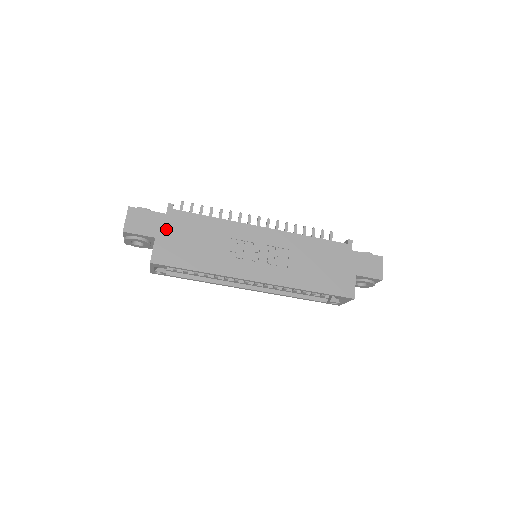
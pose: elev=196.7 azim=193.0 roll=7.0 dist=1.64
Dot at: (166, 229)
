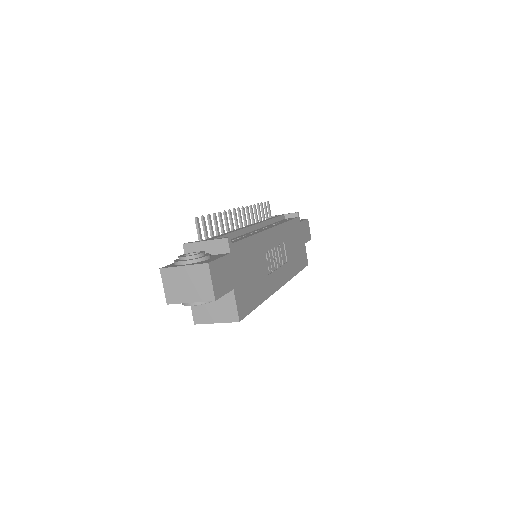
Dot at: (236, 273)
